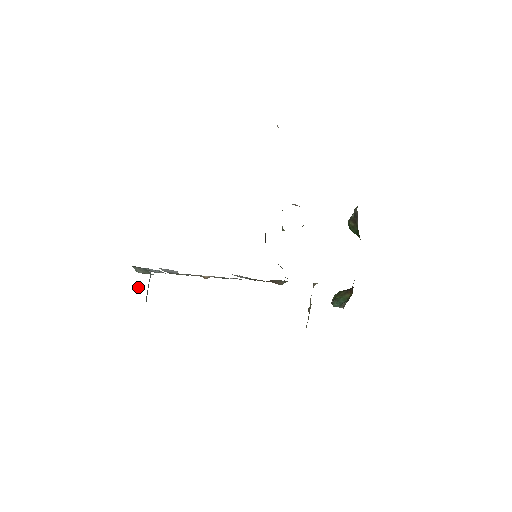
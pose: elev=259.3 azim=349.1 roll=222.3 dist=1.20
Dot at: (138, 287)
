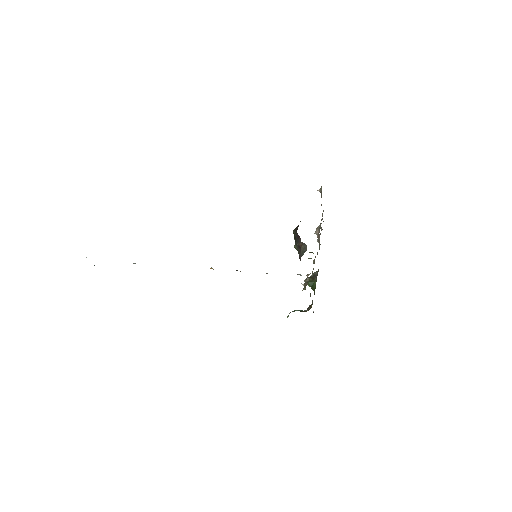
Dot at: occluded
